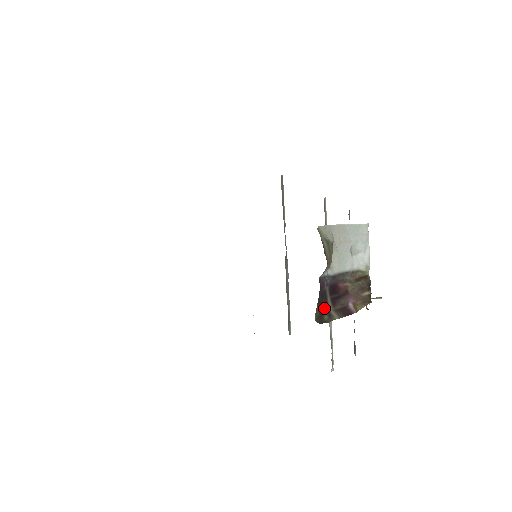
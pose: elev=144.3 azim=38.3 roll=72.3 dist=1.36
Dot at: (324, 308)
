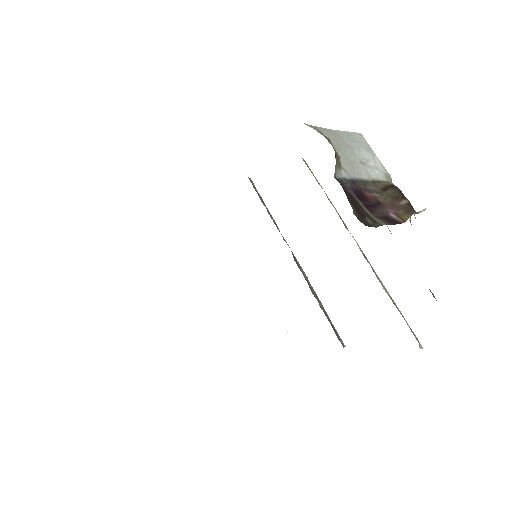
Dot at: (360, 211)
